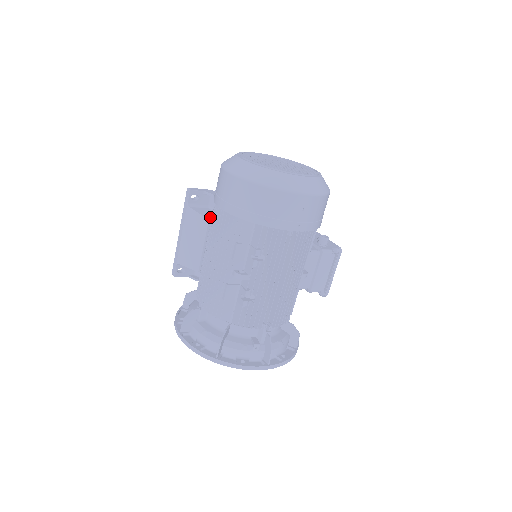
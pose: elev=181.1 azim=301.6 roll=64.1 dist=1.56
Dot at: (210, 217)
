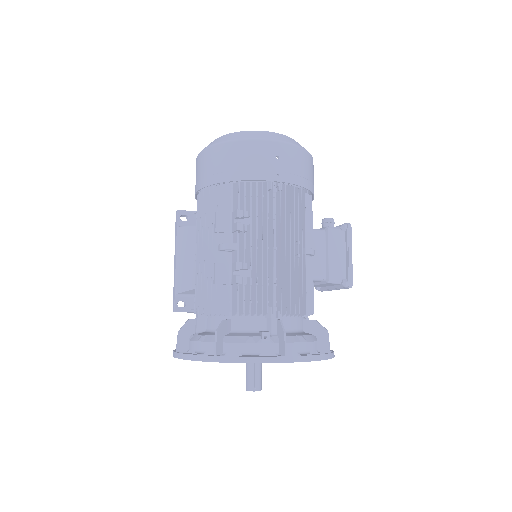
Dot at: occluded
